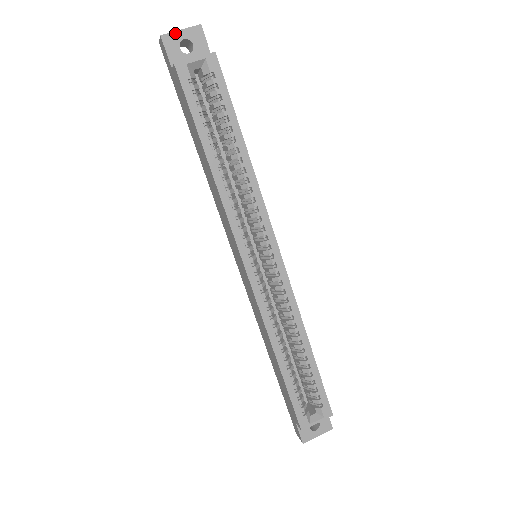
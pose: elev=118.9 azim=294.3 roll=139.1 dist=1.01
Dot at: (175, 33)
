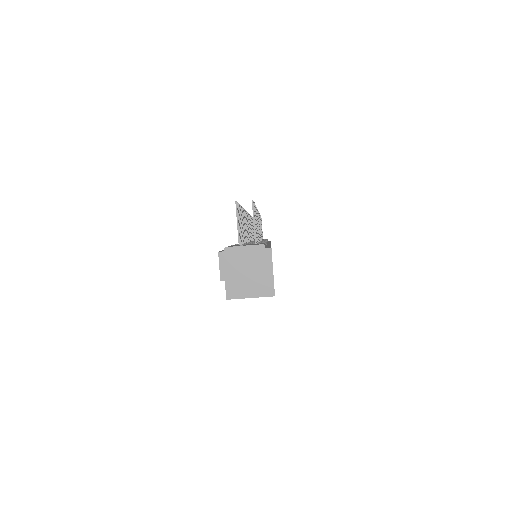
Dot at: (239, 279)
